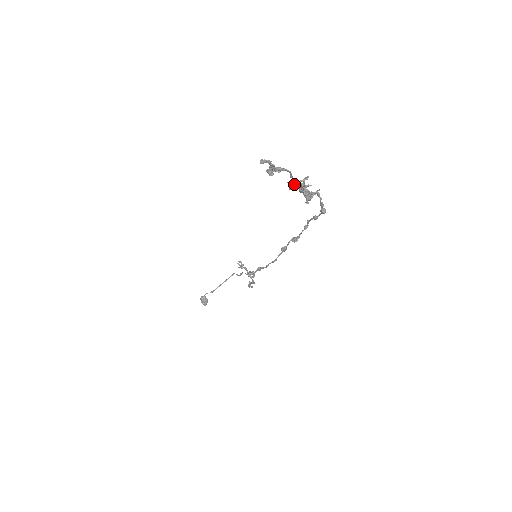
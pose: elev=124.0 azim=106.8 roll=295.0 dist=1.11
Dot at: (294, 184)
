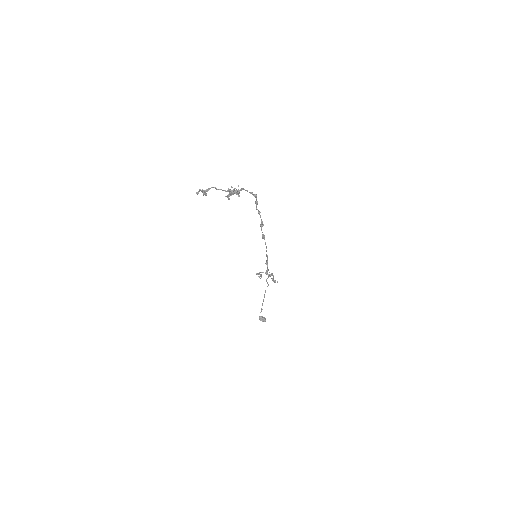
Dot at: (228, 195)
